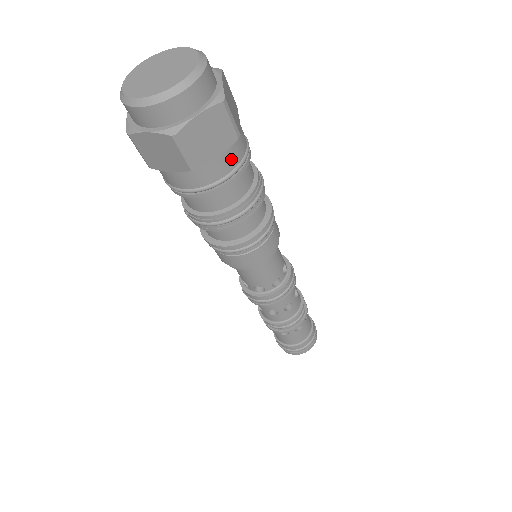
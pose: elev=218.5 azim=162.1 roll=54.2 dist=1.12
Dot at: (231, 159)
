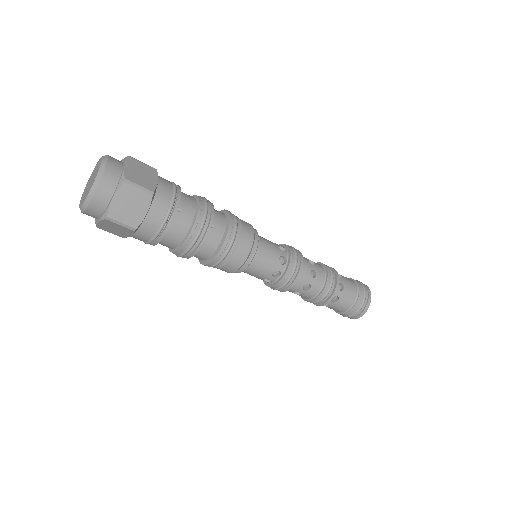
Dot at: (143, 236)
